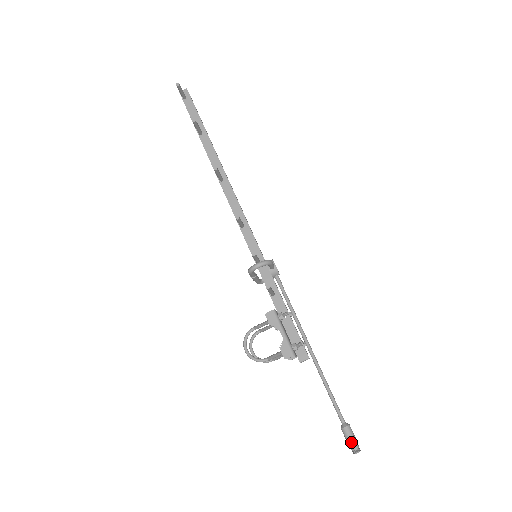
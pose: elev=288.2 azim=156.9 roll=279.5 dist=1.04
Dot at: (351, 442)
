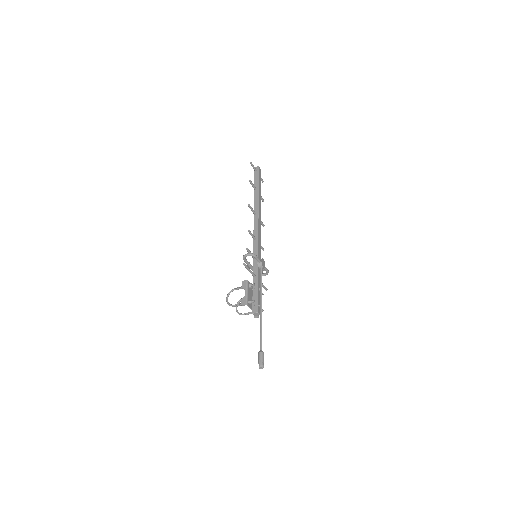
Dot at: (259, 360)
